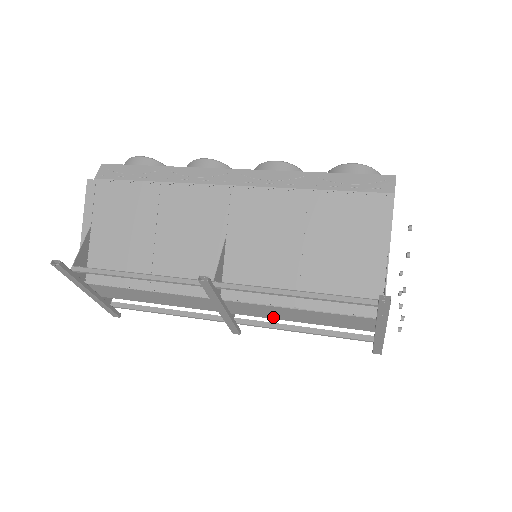
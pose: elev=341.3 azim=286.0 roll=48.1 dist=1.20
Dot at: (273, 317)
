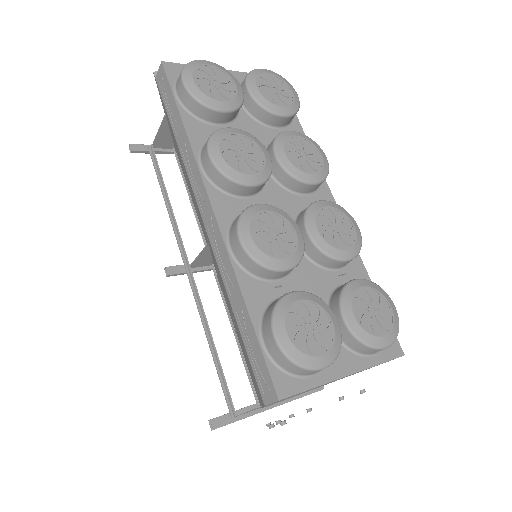
Dot at: occluded
